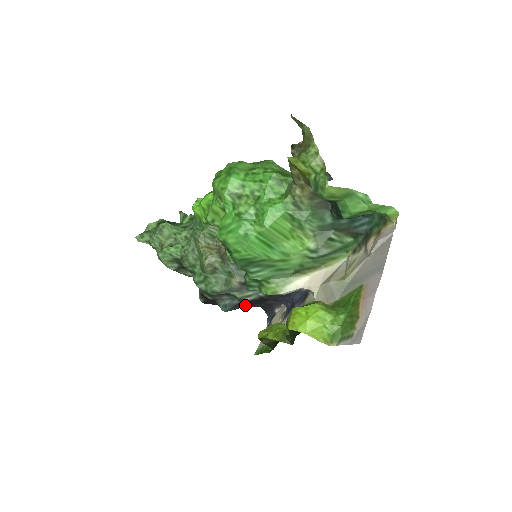
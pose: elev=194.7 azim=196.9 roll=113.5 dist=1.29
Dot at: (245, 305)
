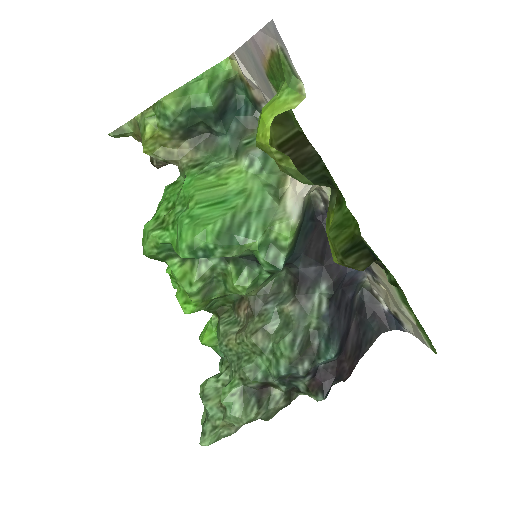
Dot at: (339, 323)
